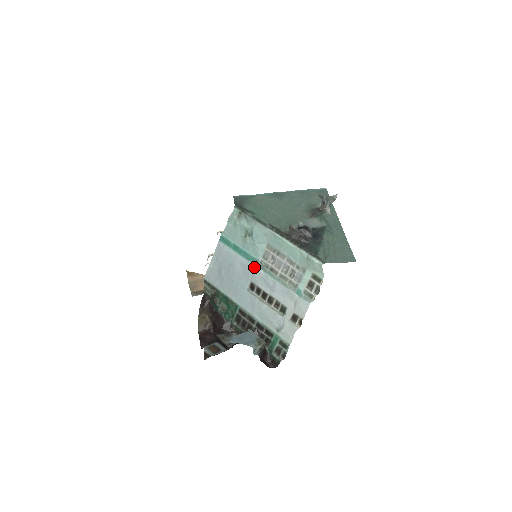
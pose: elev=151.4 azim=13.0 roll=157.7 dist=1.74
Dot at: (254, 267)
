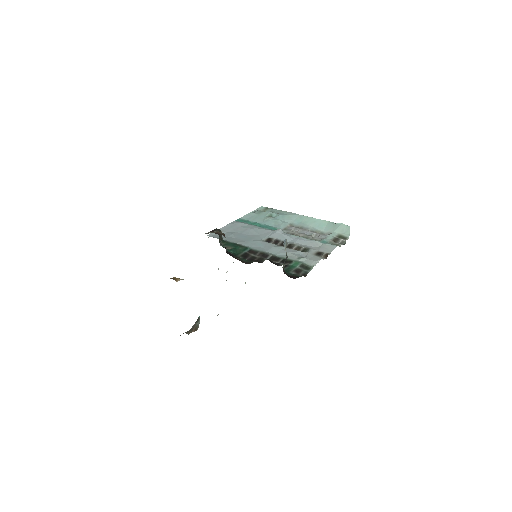
Dot at: (275, 230)
